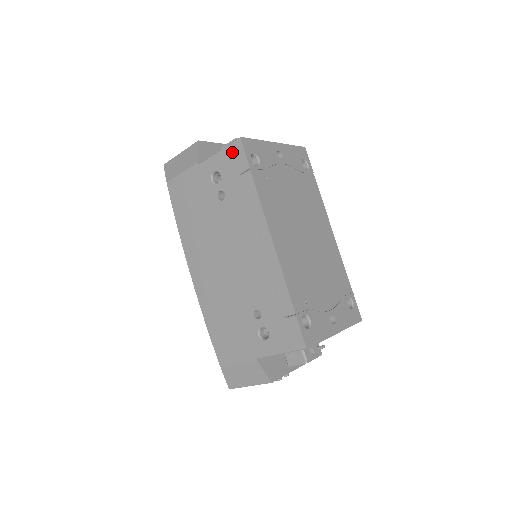
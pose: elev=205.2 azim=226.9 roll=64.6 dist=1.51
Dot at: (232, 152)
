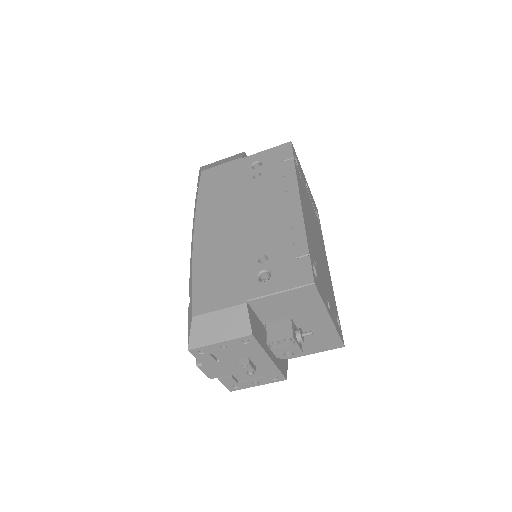
Dot at: (280, 149)
